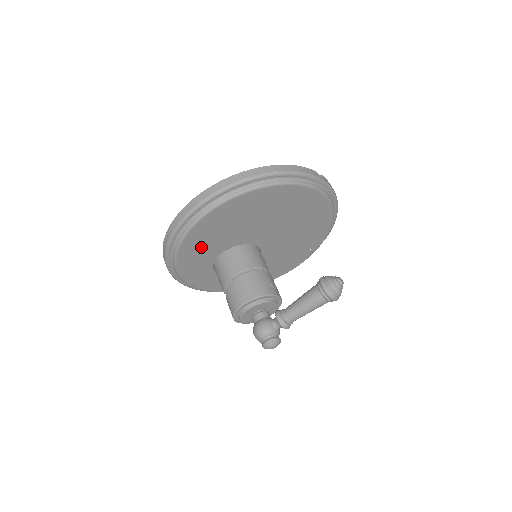
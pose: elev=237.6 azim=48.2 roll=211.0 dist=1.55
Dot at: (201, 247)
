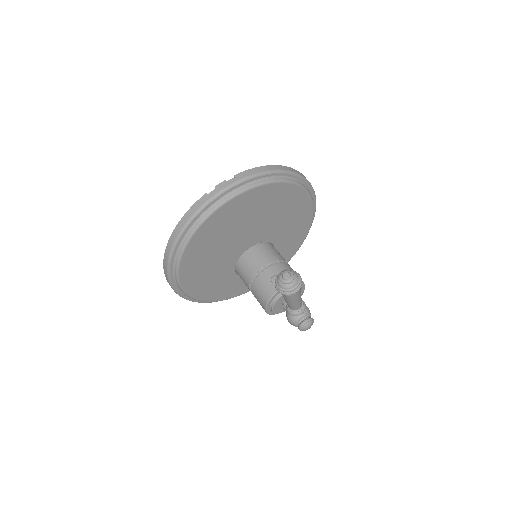
Dot at: (216, 287)
